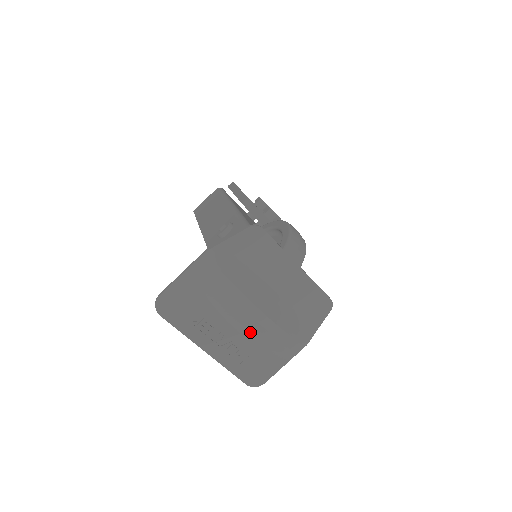
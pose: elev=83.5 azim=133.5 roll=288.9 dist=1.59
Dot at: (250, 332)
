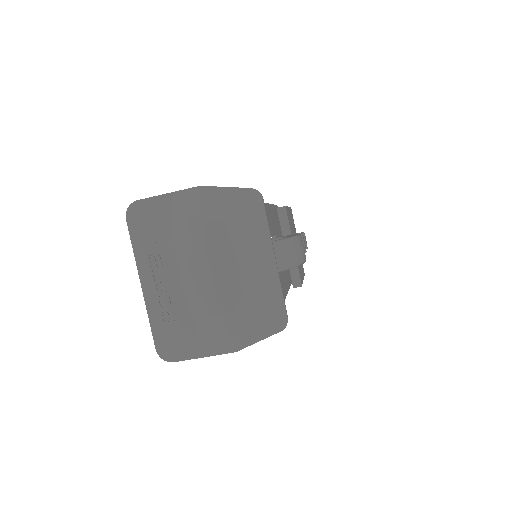
Dot at: (191, 293)
